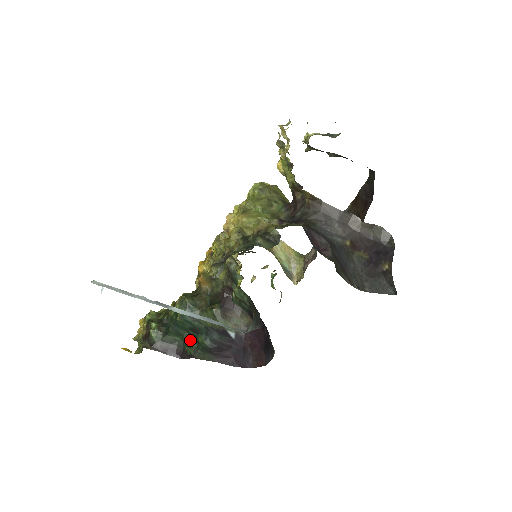
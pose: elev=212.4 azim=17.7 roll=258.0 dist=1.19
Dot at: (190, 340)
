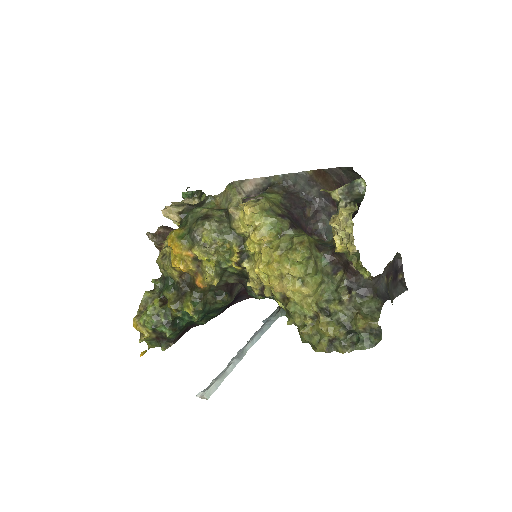
Dot at: (201, 319)
